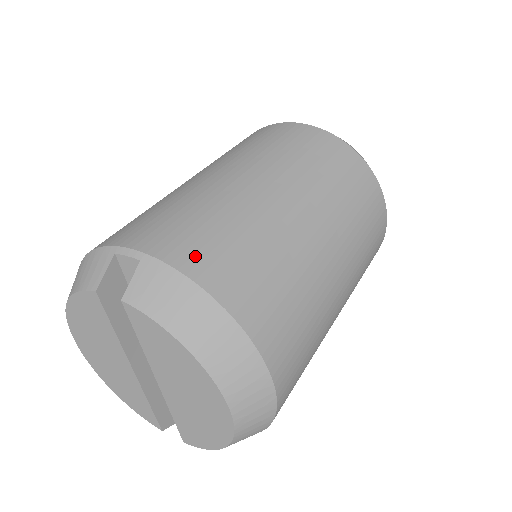
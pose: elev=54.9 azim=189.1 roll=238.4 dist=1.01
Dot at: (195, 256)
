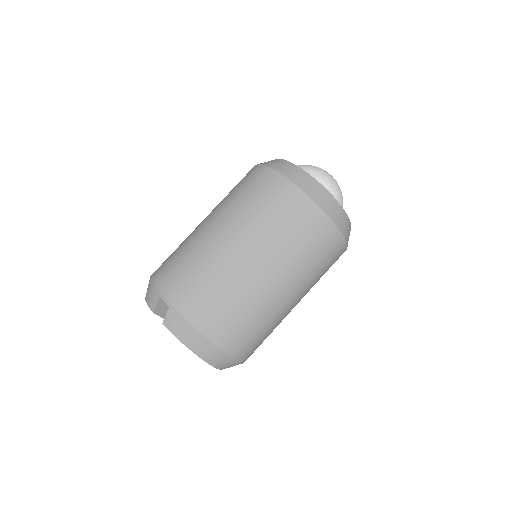
Dot at: (194, 309)
